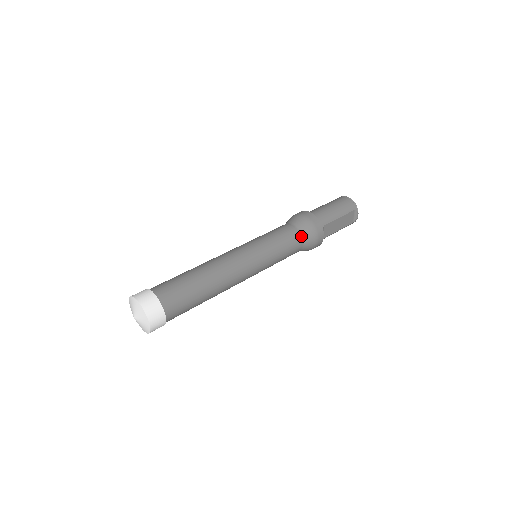
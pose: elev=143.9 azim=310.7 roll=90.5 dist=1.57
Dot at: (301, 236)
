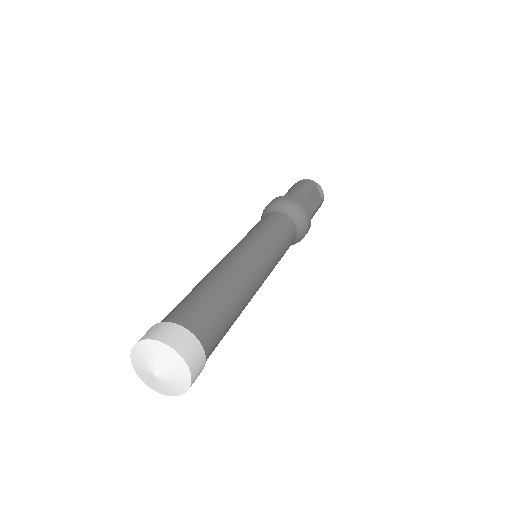
Dot at: (287, 216)
